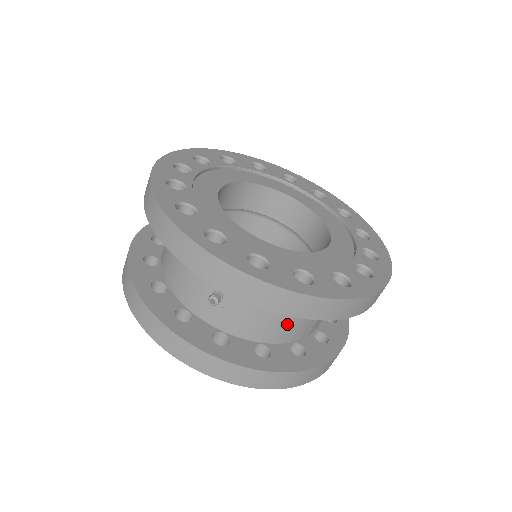
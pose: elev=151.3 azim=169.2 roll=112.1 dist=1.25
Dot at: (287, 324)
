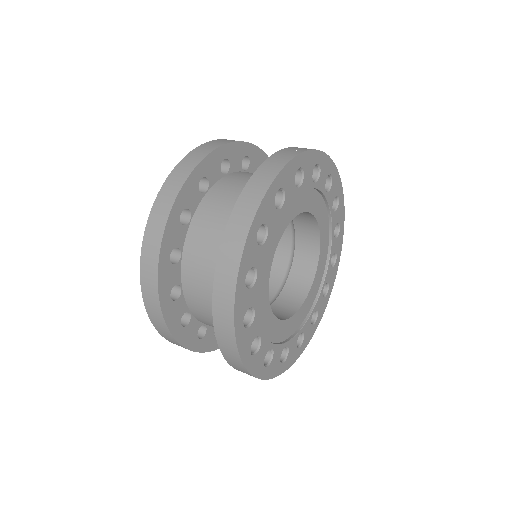
Dot at: occluded
